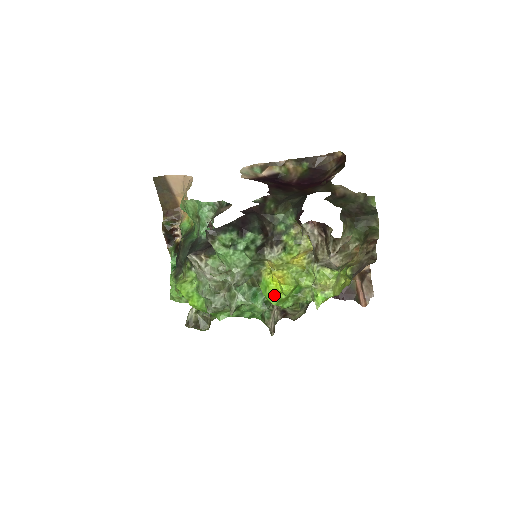
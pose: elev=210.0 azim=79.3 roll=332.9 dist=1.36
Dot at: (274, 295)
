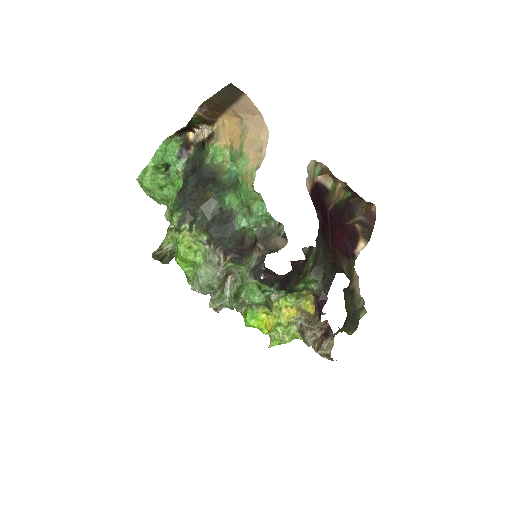
Dot at: (253, 324)
